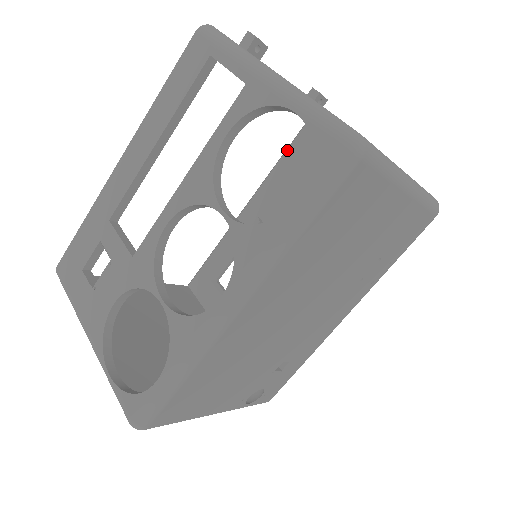
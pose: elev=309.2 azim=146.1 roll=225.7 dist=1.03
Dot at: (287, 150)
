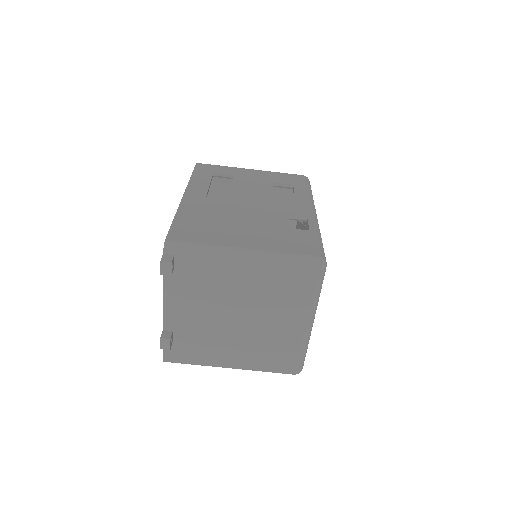
Dot at: occluded
